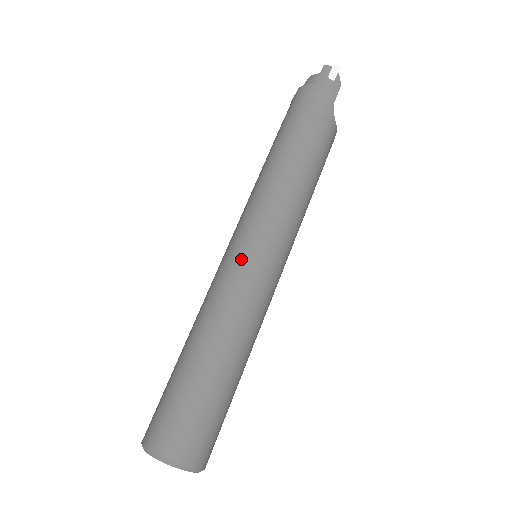
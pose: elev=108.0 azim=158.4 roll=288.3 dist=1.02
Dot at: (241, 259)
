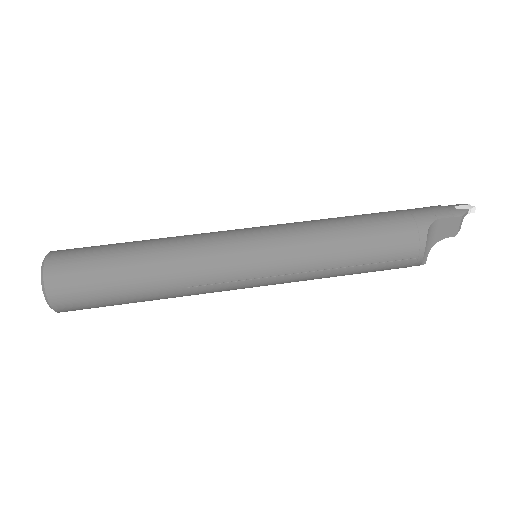
Dot at: (237, 229)
